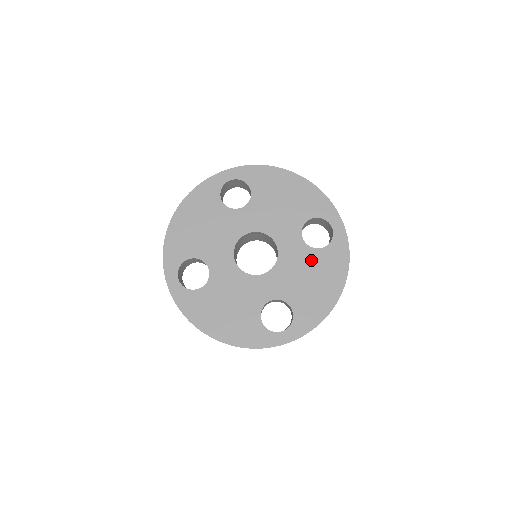
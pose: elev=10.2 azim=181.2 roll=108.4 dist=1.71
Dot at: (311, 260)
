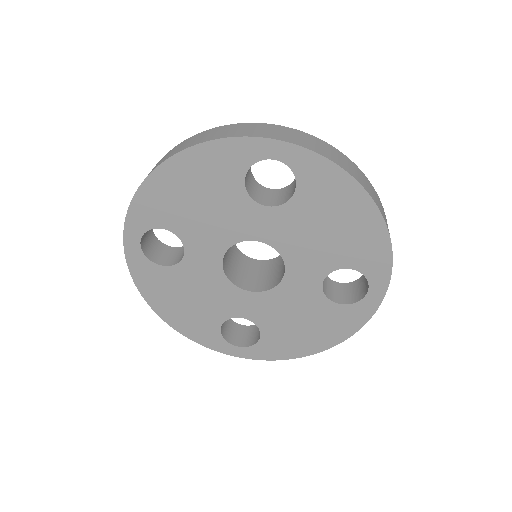
Dot at: (315, 308)
